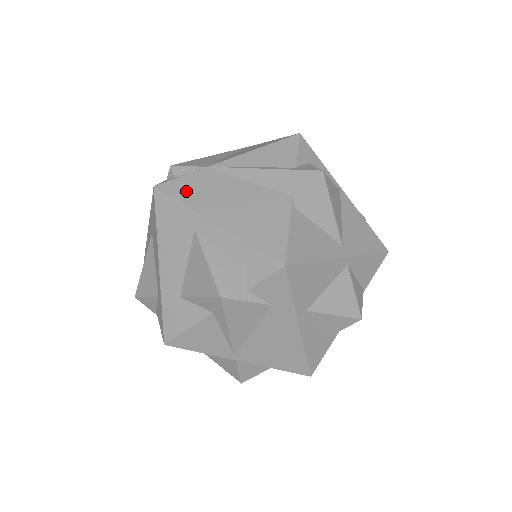
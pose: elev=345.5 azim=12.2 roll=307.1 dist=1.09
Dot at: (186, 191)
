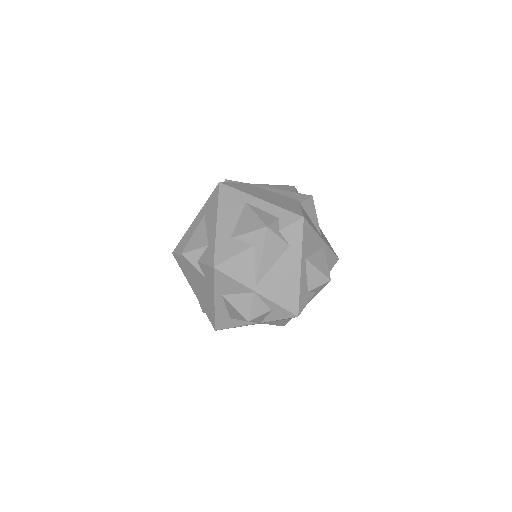
Dot at: (239, 187)
